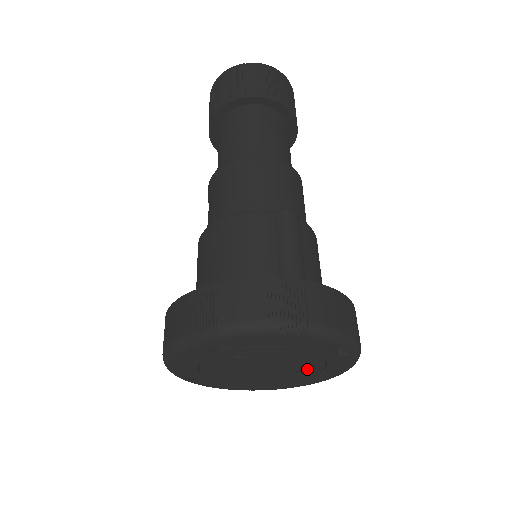
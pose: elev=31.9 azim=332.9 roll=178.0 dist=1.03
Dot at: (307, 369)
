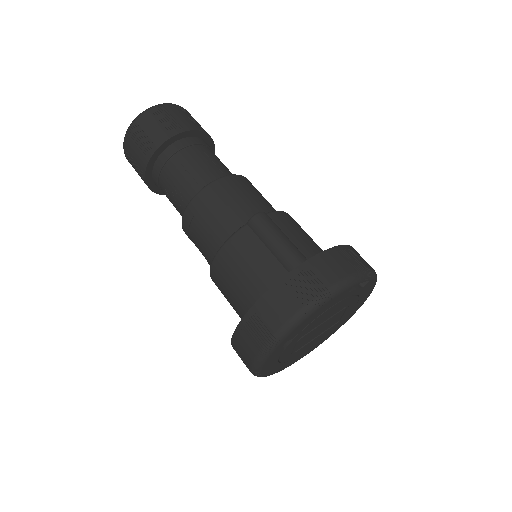
Dot at: (348, 307)
